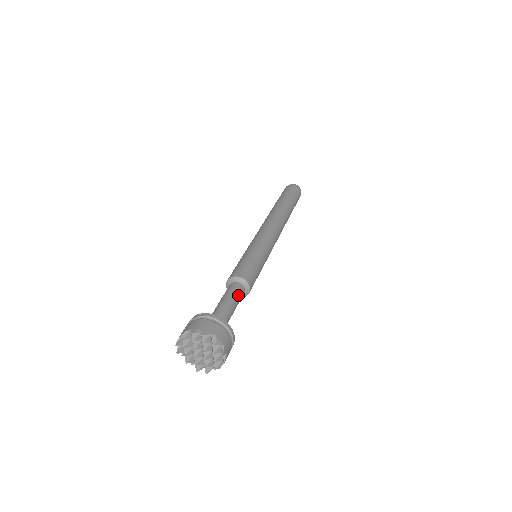
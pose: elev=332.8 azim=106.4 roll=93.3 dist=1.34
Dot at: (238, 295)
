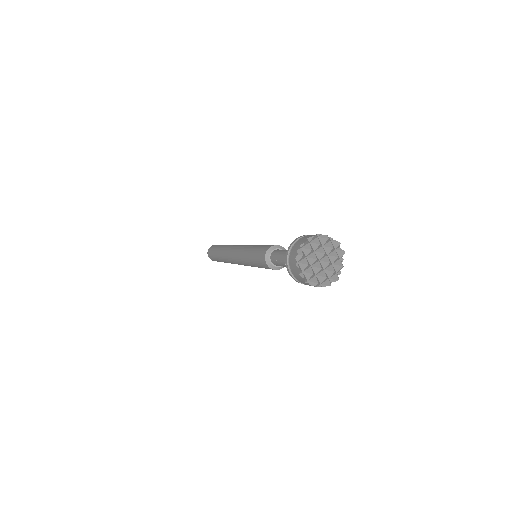
Dot at: occluded
